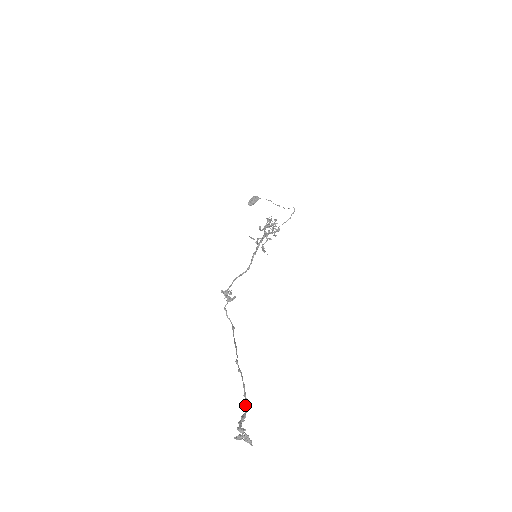
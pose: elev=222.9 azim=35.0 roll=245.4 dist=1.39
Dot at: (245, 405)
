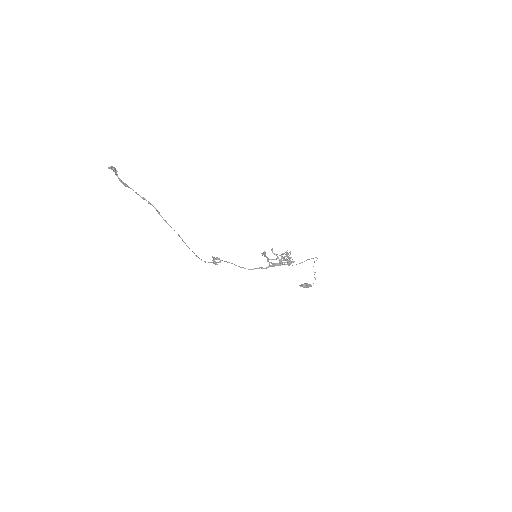
Dot at: (136, 193)
